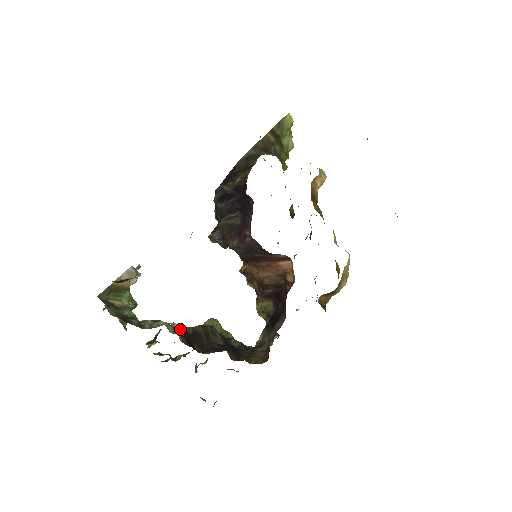
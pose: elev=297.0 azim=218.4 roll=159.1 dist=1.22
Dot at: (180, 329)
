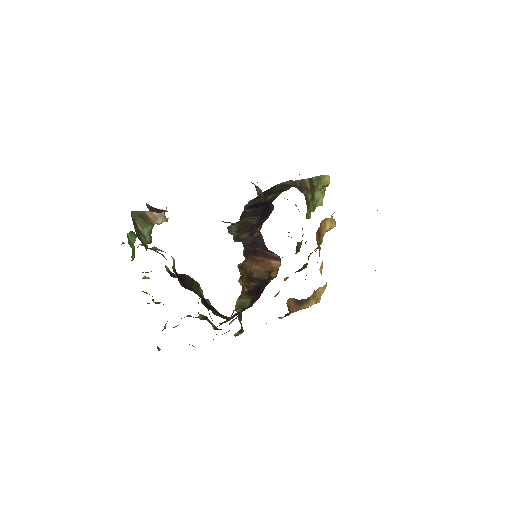
Dot at: (173, 274)
